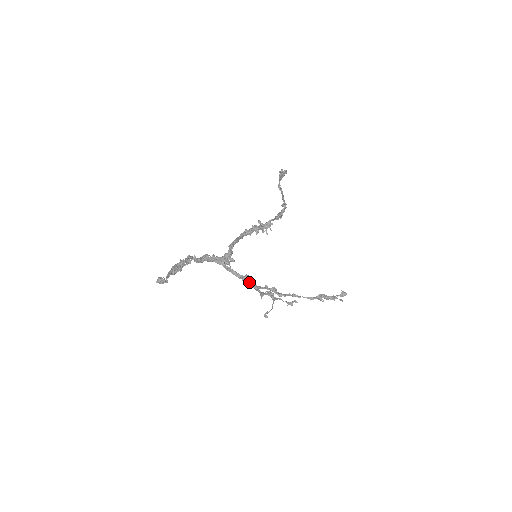
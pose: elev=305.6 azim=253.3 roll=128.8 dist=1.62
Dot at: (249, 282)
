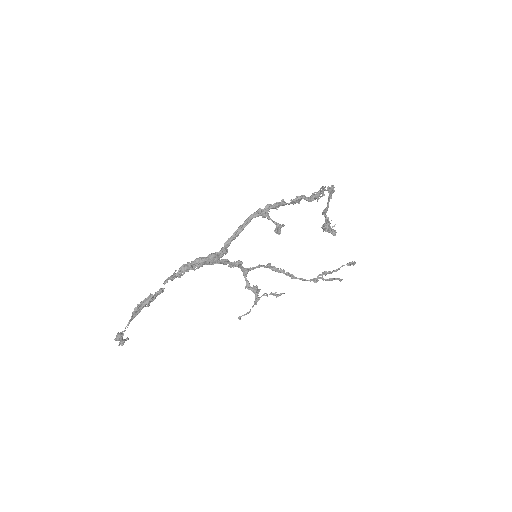
Dot at: occluded
